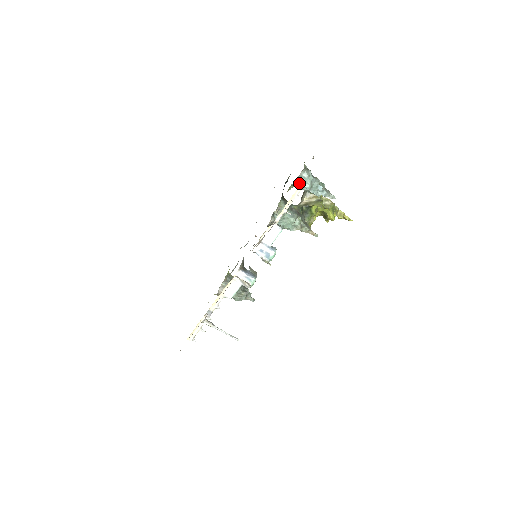
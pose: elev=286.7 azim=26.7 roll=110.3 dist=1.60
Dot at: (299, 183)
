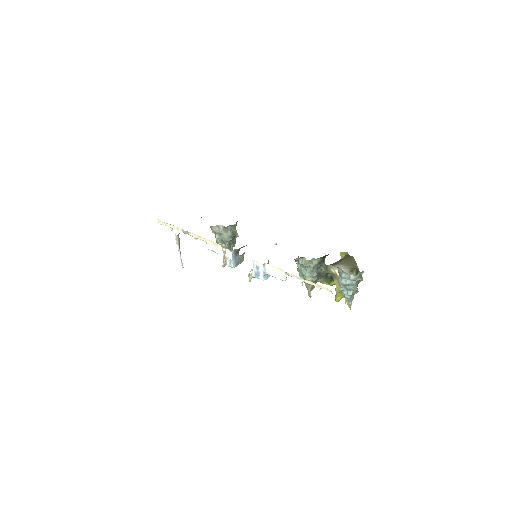
Dot at: (342, 274)
